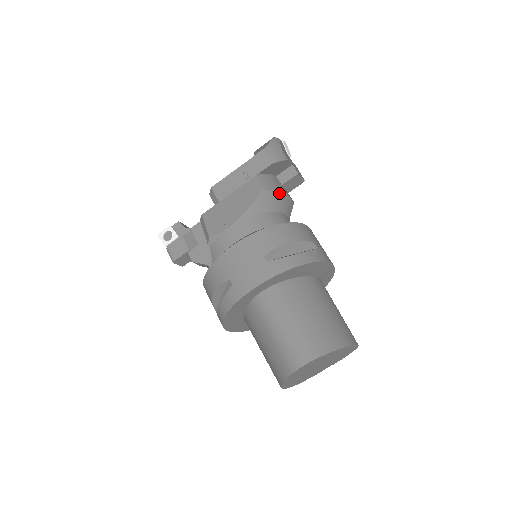
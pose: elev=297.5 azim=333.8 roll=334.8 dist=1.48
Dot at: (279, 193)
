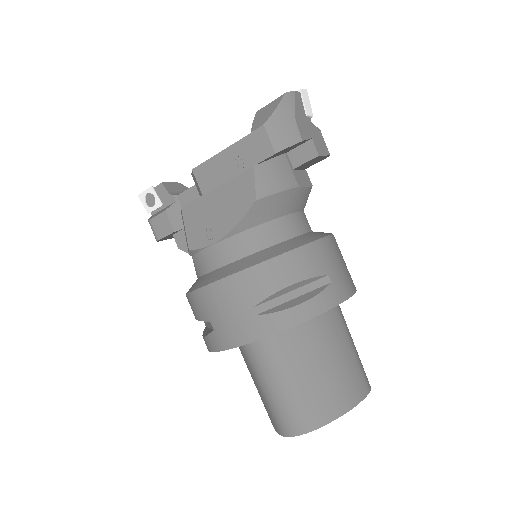
Dot at: (286, 192)
